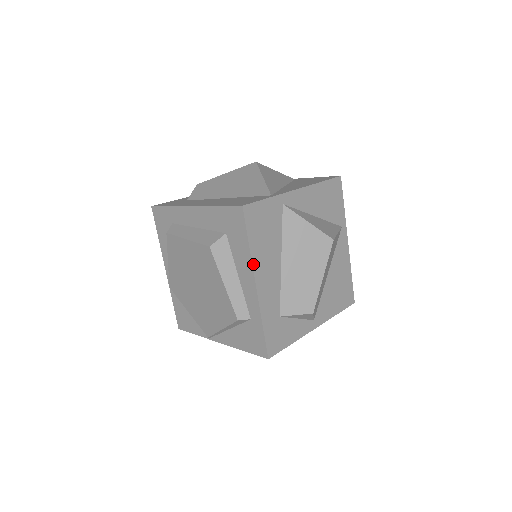
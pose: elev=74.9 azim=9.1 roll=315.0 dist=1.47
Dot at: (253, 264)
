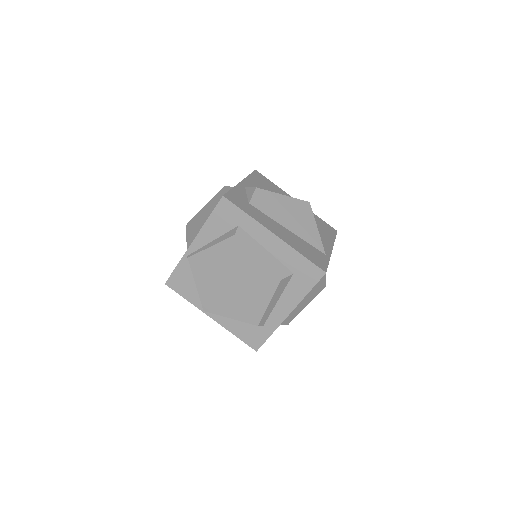
Dot at: occluded
